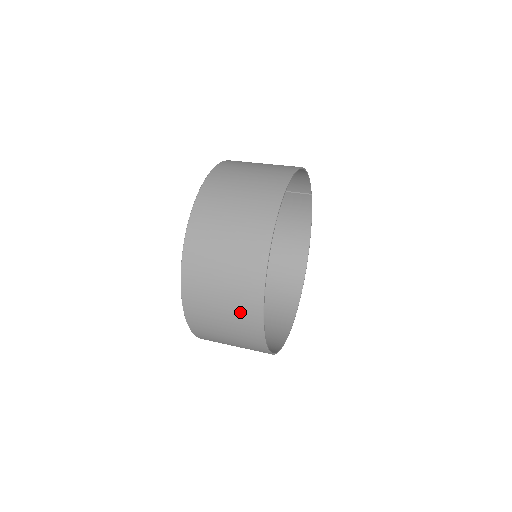
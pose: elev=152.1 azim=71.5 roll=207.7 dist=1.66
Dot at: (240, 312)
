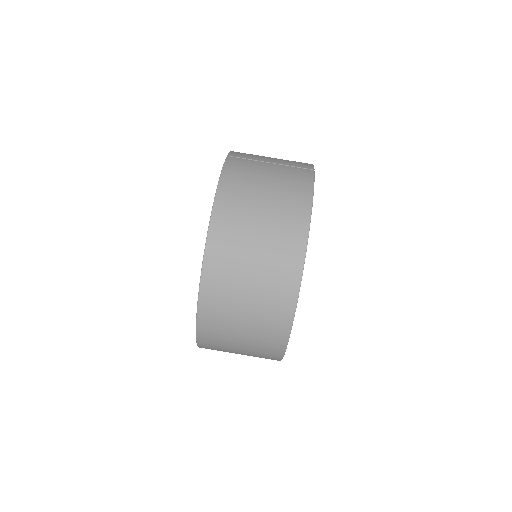
Dot at: occluded
